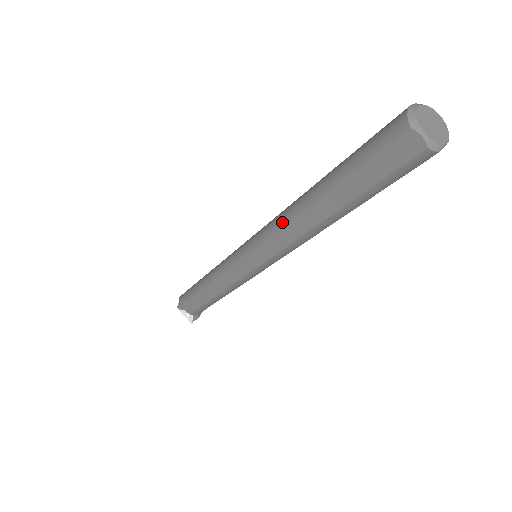
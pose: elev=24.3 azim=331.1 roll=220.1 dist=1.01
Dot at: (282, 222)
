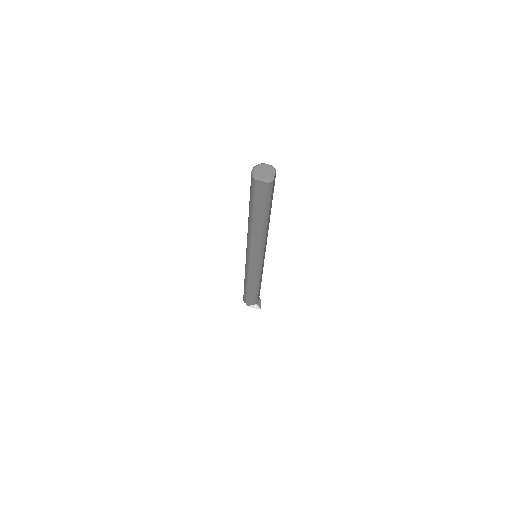
Dot at: (249, 236)
